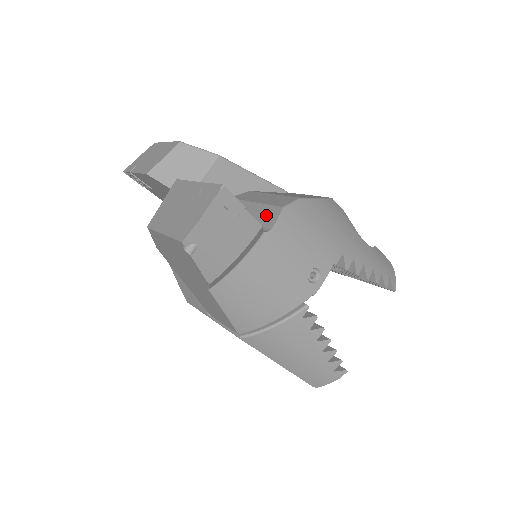
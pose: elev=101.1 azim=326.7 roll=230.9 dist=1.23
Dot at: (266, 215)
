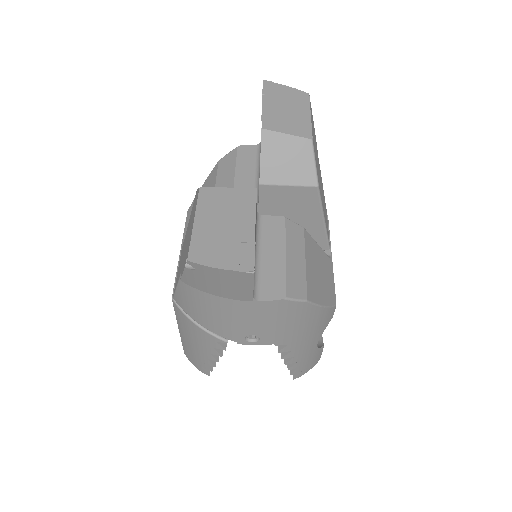
Dot at: (274, 283)
